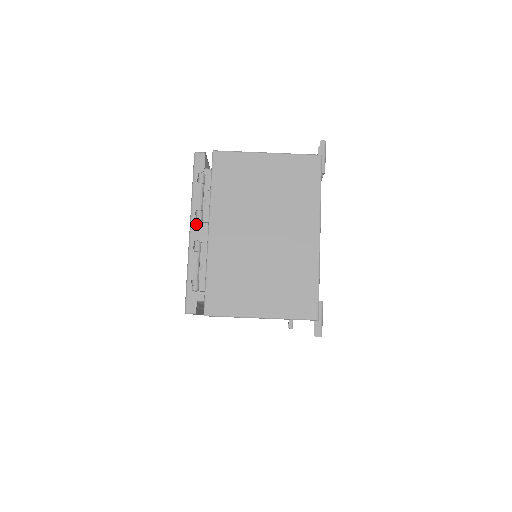
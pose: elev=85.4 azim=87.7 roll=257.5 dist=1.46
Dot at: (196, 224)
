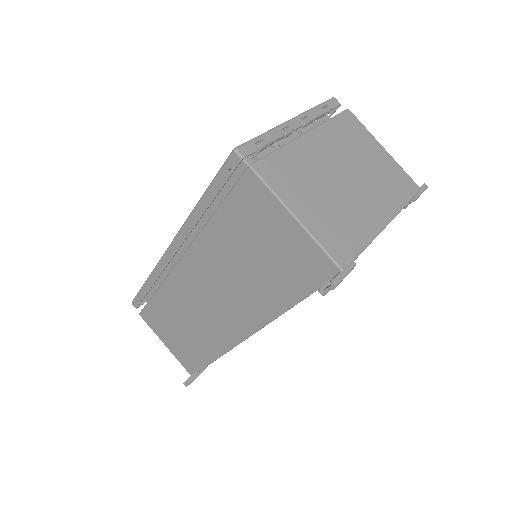
Dot at: (299, 121)
